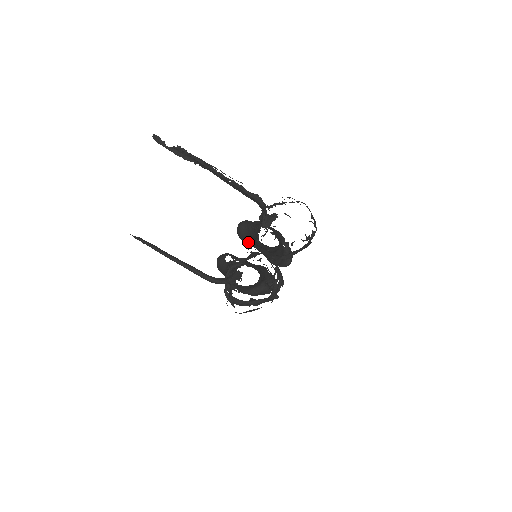
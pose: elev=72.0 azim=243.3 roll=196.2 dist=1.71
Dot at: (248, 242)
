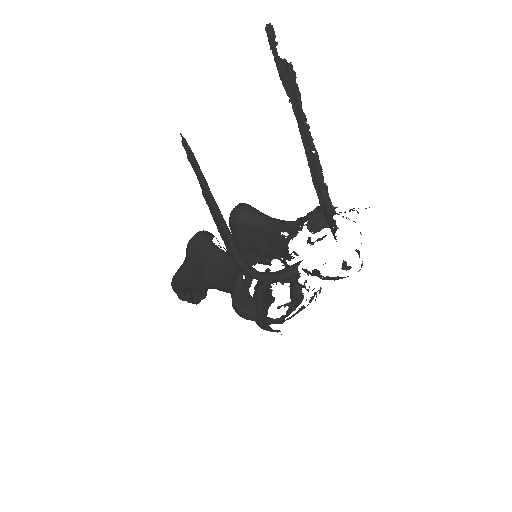
Dot at: (239, 232)
